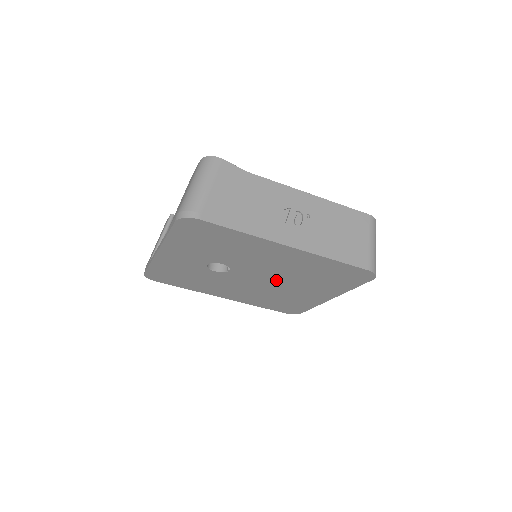
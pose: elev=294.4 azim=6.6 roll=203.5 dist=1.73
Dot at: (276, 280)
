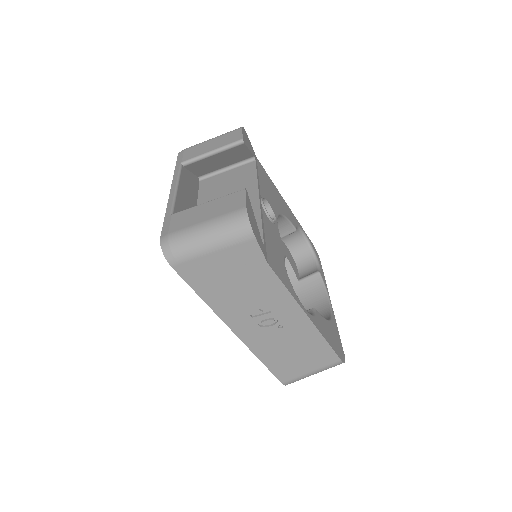
Dot at: occluded
